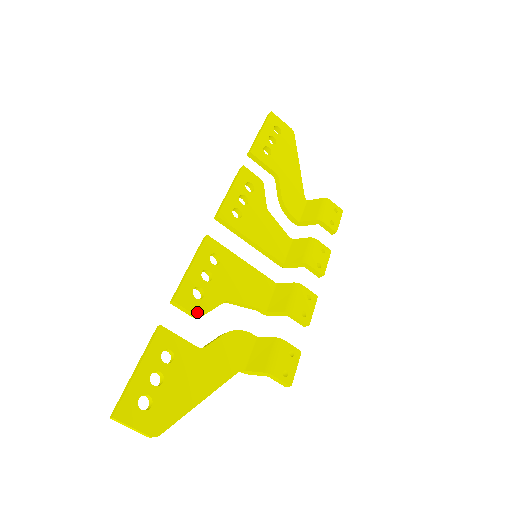
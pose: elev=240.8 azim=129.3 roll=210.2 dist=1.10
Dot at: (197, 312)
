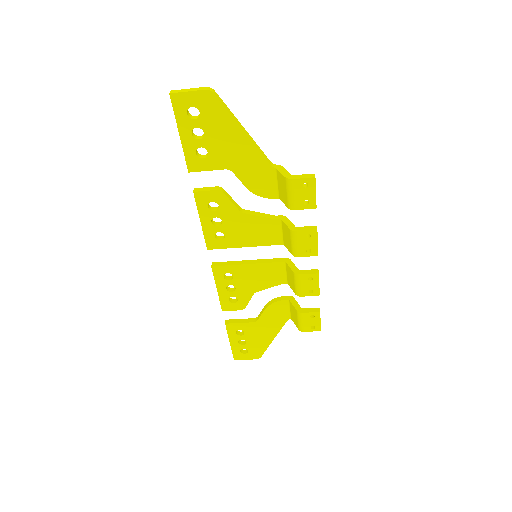
Dot at: (240, 308)
